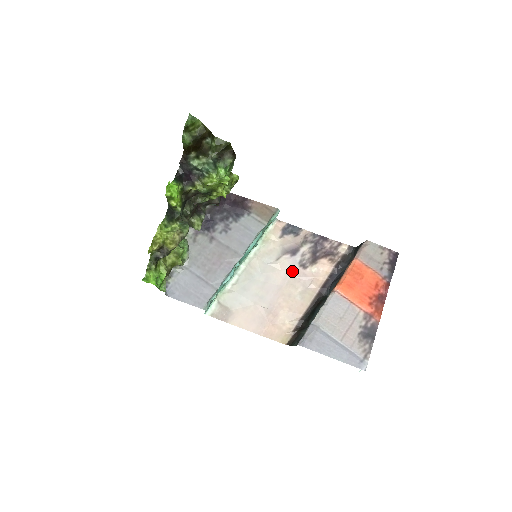
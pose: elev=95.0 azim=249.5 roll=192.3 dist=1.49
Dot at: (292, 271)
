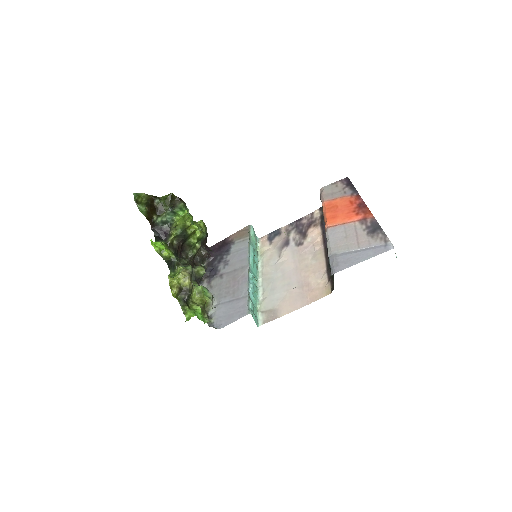
Dot at: (295, 253)
